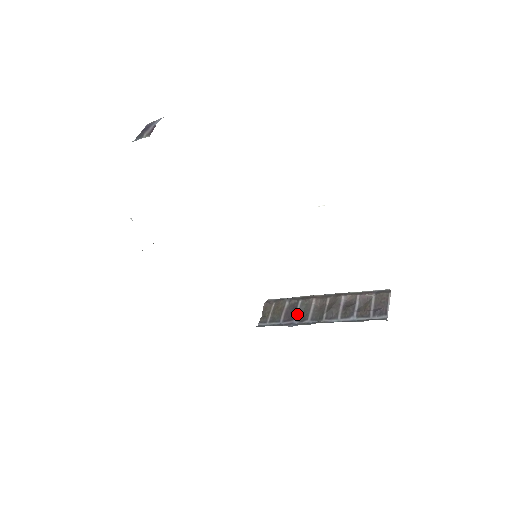
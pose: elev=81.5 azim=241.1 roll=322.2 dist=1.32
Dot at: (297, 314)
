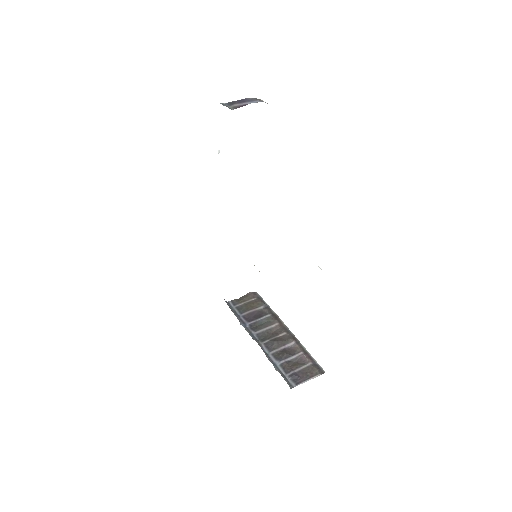
Dot at: (255, 321)
